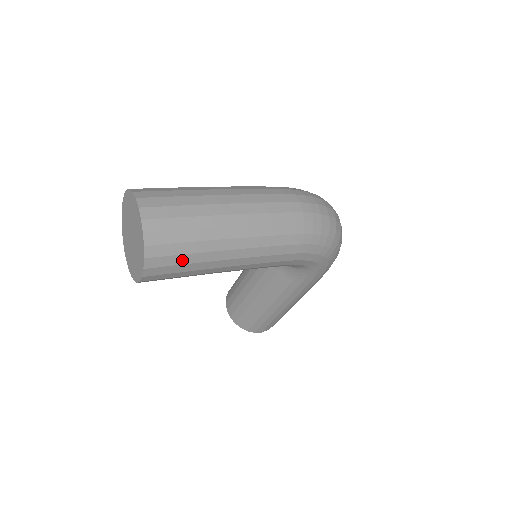
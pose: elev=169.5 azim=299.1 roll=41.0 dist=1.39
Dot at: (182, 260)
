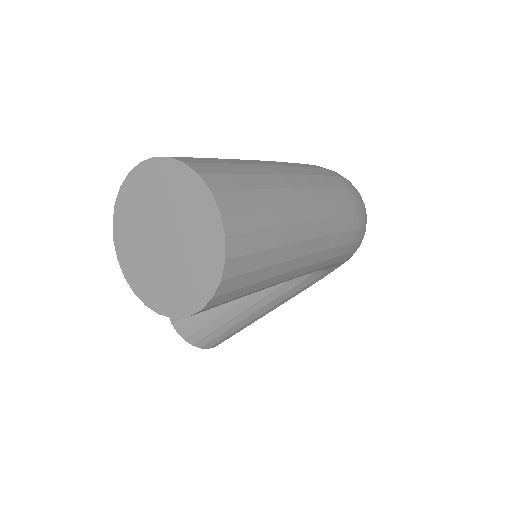
Dot at: (256, 277)
